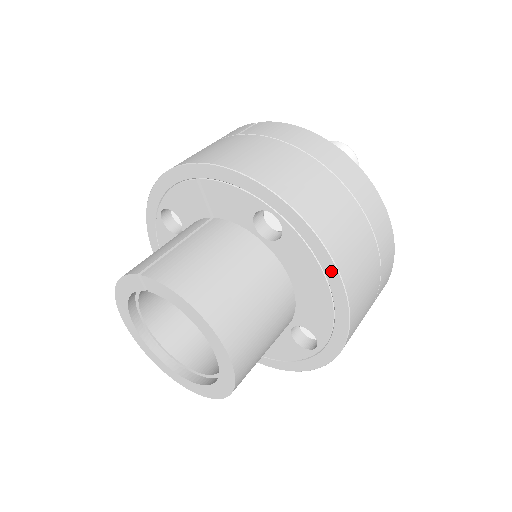
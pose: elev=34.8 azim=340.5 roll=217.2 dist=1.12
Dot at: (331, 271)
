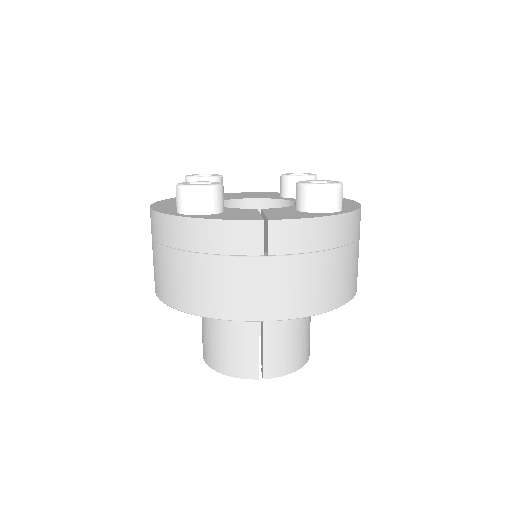
Dot at: occluded
